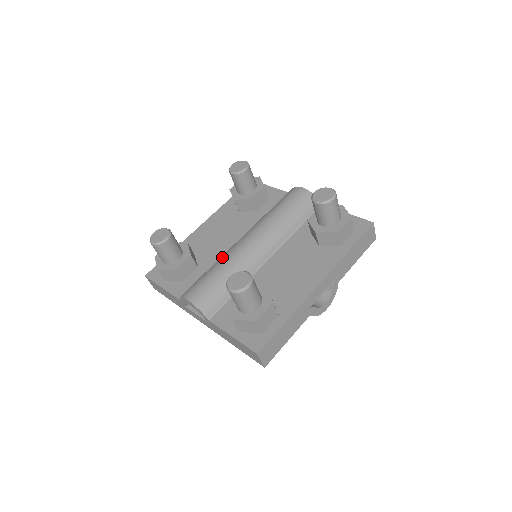
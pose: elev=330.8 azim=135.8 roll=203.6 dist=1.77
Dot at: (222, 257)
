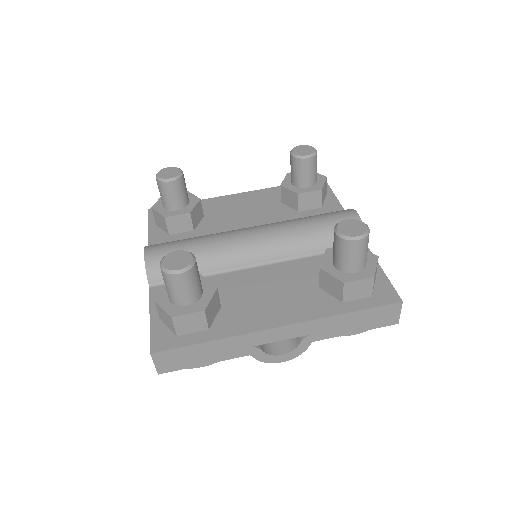
Dot at: occluded
